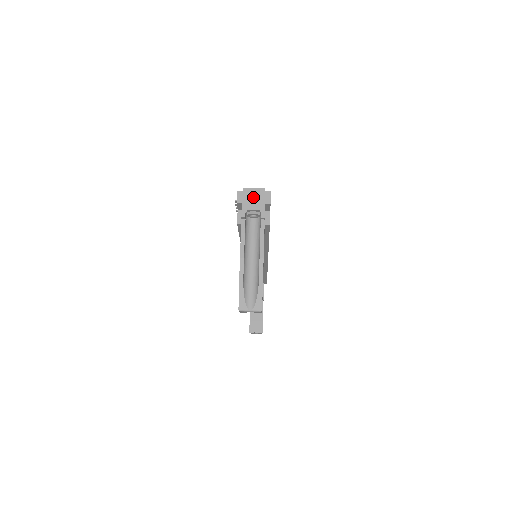
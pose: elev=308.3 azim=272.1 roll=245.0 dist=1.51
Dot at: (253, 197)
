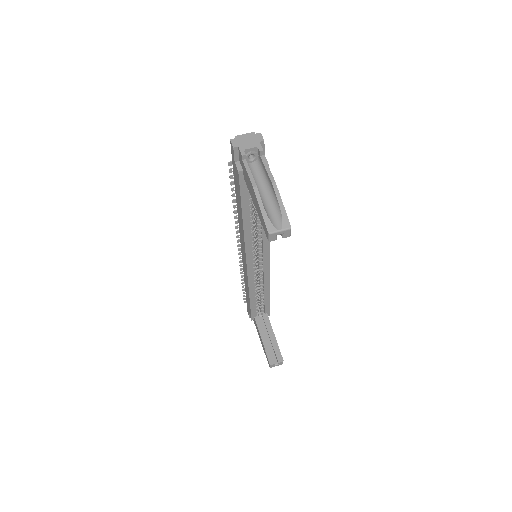
Dot at: (246, 140)
